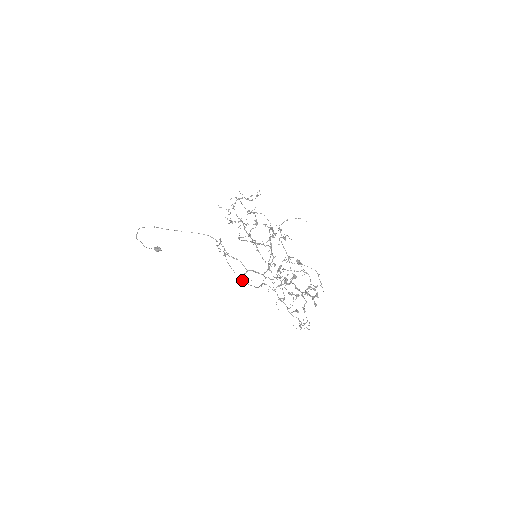
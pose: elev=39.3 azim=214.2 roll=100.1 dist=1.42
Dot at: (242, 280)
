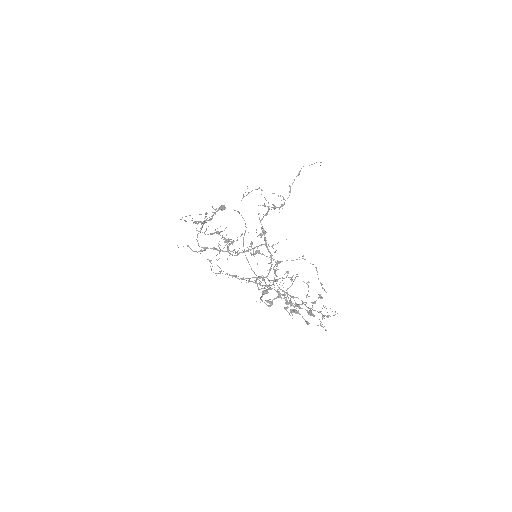
Dot at: (257, 278)
